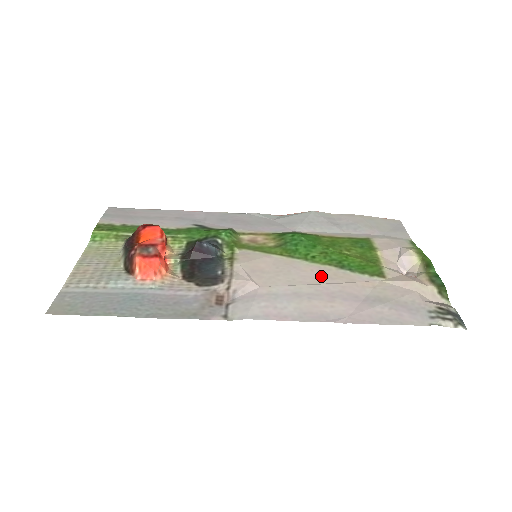
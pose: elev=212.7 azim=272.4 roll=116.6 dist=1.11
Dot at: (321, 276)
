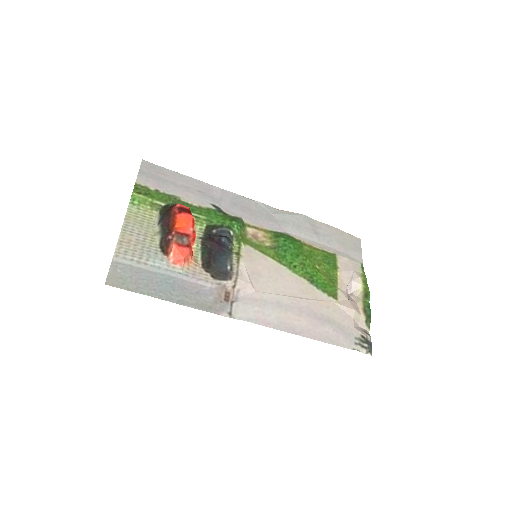
Dot at: (297, 289)
